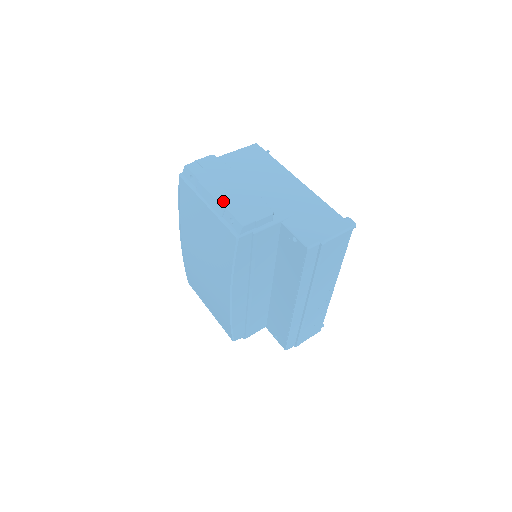
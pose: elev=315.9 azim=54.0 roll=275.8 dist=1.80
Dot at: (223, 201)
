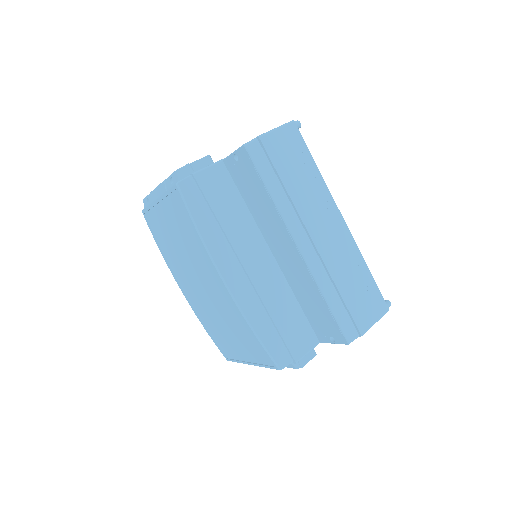
Dot at: occluded
